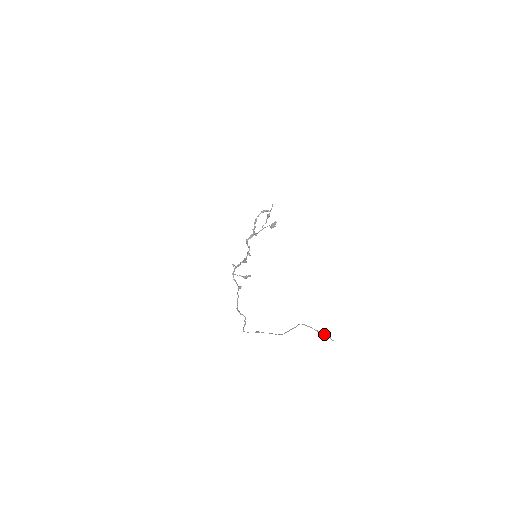
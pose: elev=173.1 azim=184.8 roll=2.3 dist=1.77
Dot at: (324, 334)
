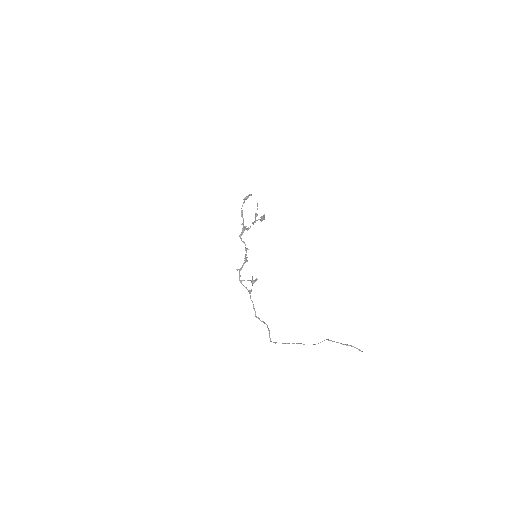
Dot at: occluded
